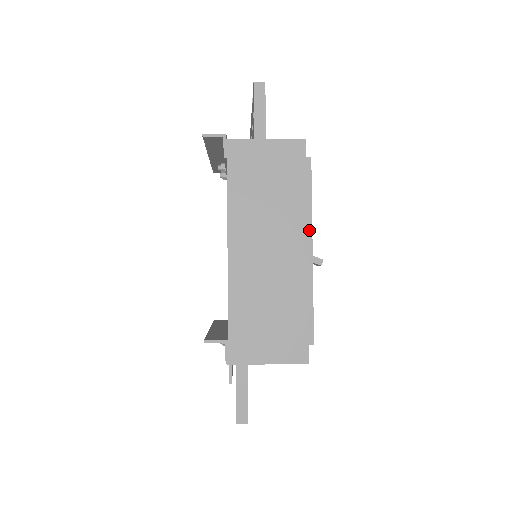
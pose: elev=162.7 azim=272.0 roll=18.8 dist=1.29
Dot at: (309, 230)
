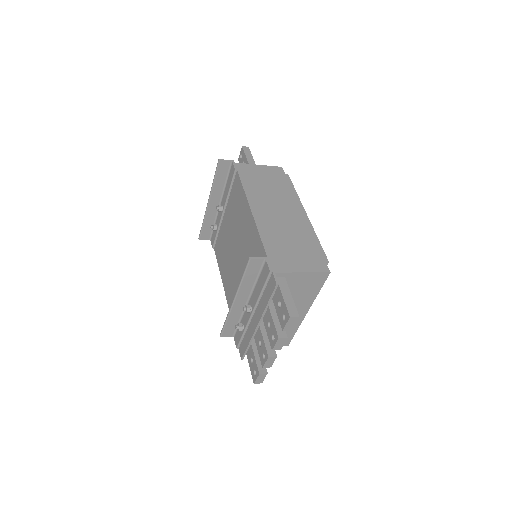
Dot at: (300, 204)
